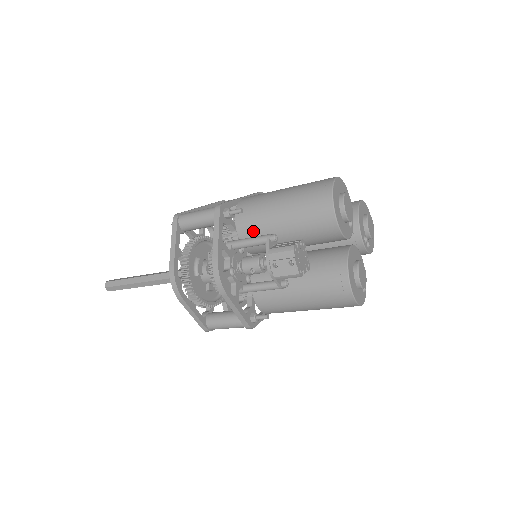
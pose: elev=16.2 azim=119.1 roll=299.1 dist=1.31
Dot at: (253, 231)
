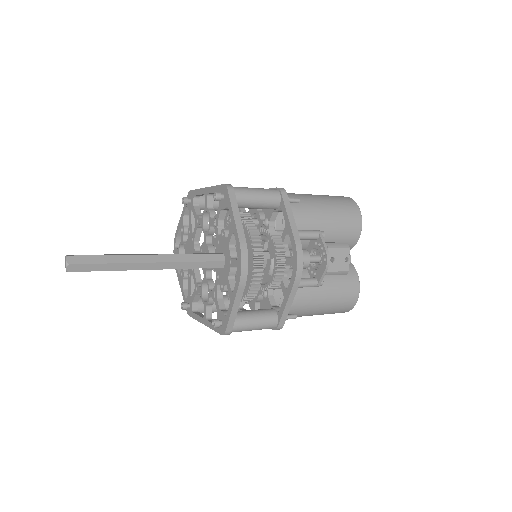
Dot at: occluded
